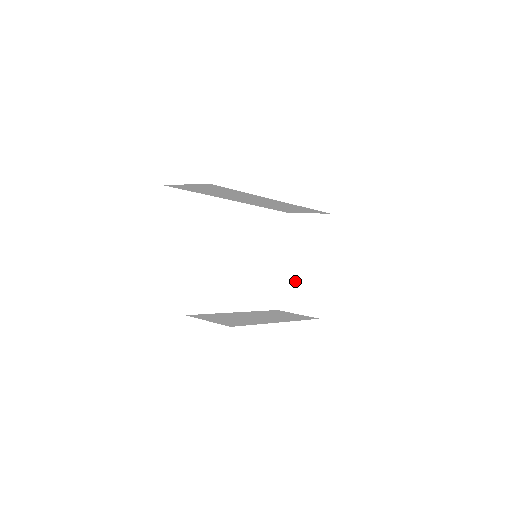
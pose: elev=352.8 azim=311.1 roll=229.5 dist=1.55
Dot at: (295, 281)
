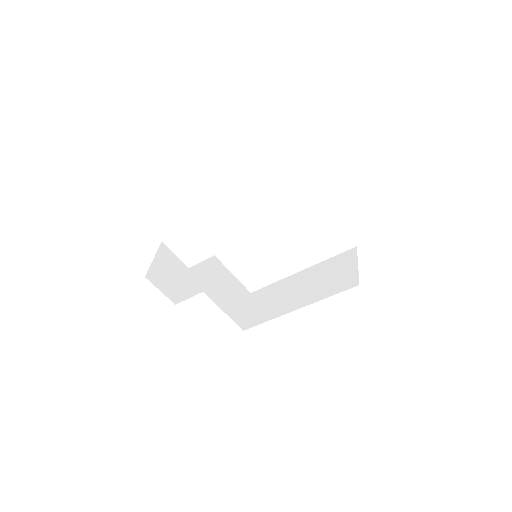
Dot at: occluded
